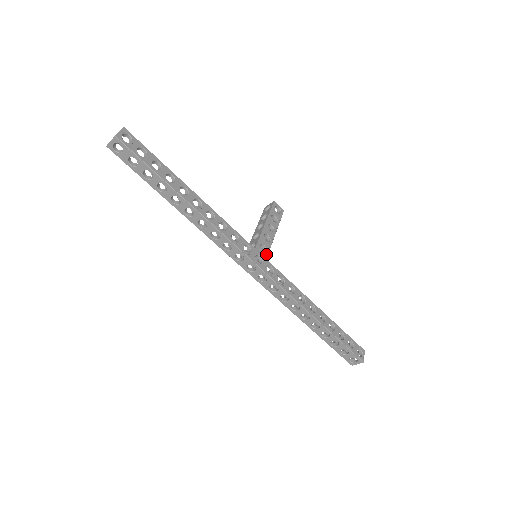
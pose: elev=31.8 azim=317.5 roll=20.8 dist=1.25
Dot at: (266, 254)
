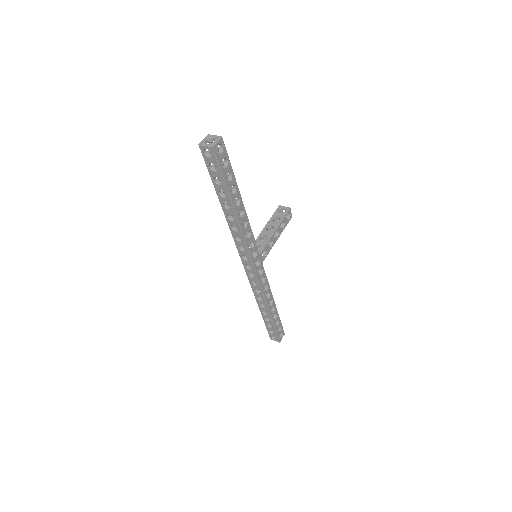
Dot at: (264, 258)
